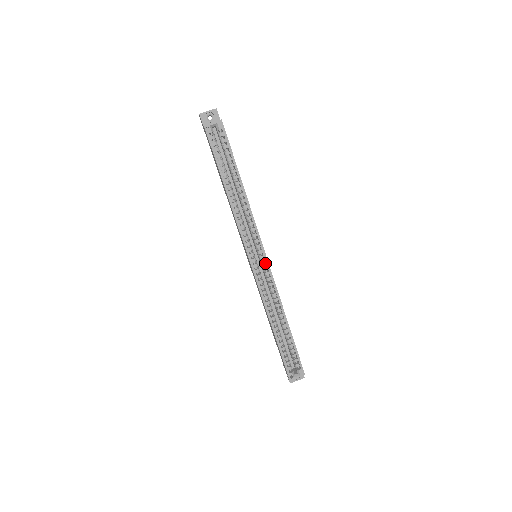
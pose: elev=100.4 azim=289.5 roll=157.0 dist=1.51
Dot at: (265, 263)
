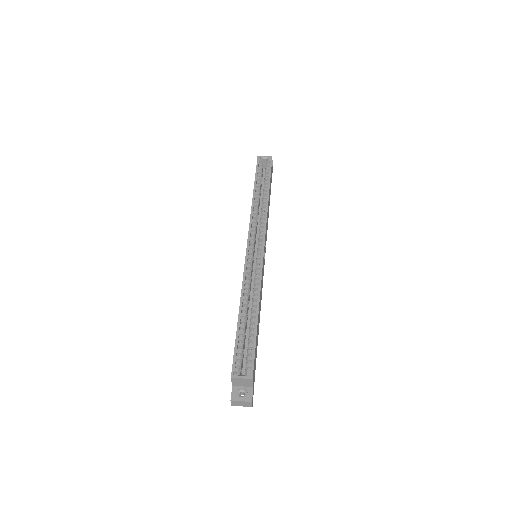
Dot at: (261, 253)
